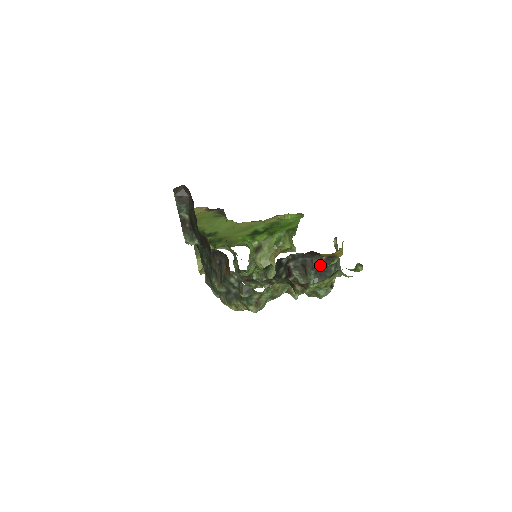
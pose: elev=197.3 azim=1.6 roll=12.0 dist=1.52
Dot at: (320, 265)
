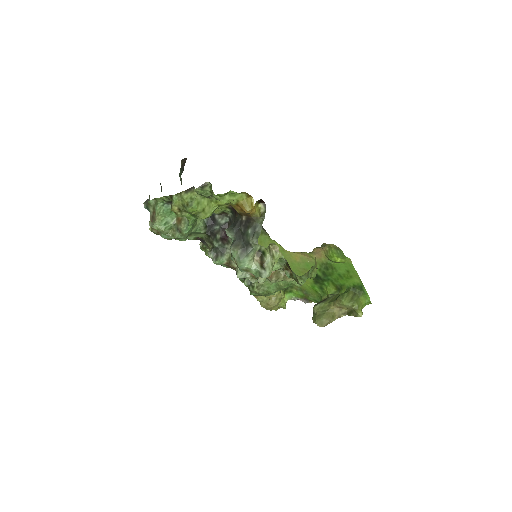
Dot at: (240, 226)
